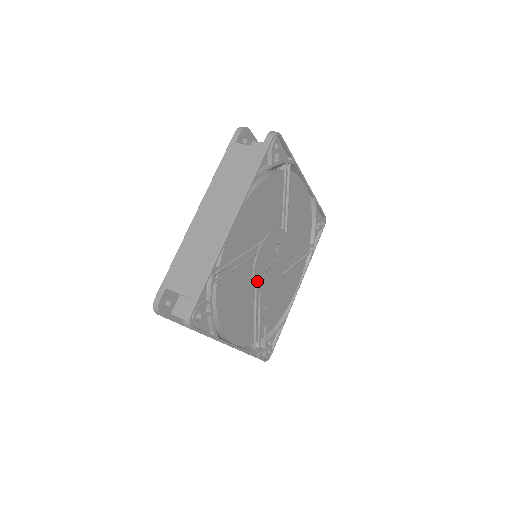
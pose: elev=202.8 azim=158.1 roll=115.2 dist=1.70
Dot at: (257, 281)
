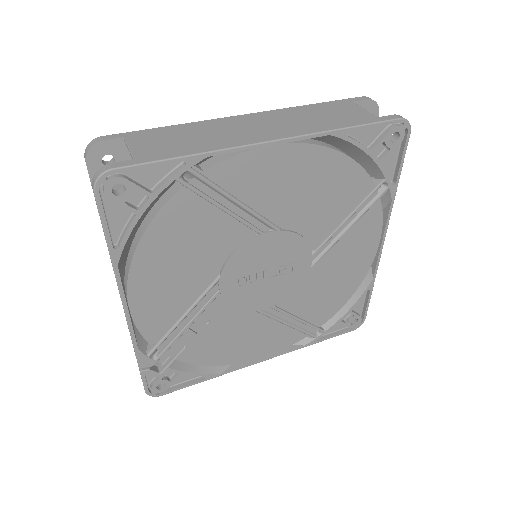
Dot at: (229, 269)
